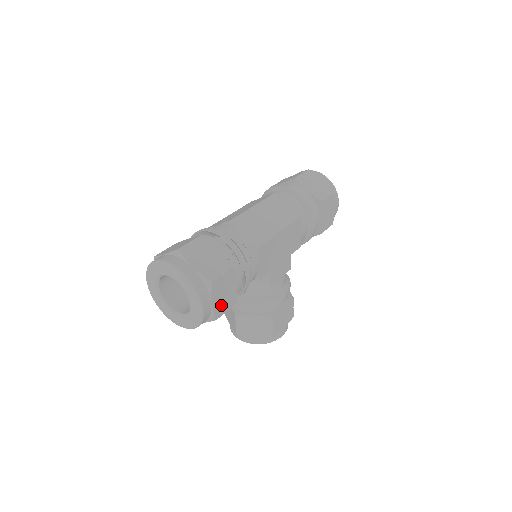
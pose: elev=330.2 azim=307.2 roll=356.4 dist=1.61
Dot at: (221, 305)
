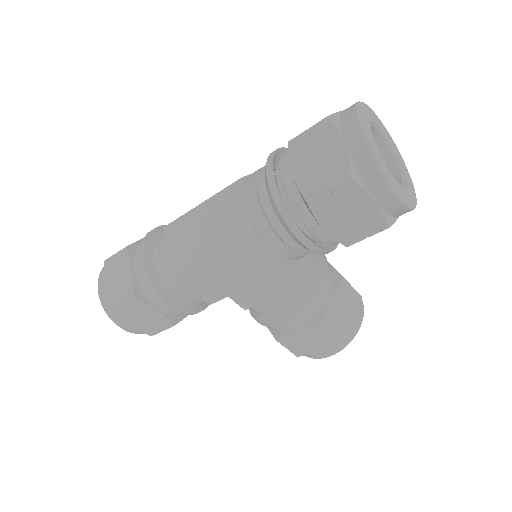
Dot at: (147, 326)
